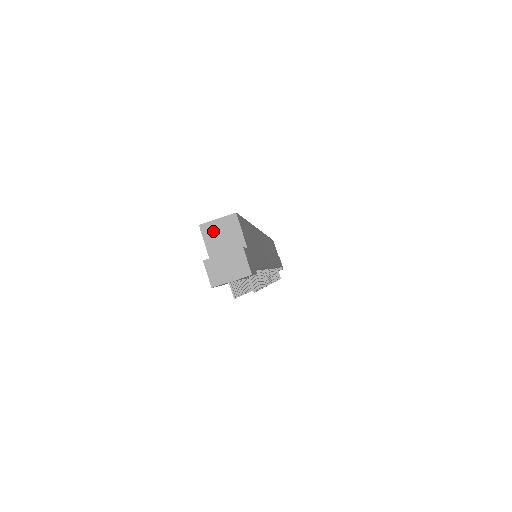
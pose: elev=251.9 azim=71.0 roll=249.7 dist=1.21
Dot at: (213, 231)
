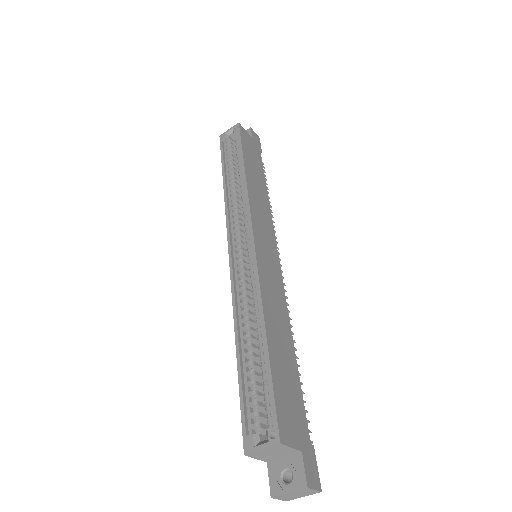
Dot at: (261, 454)
